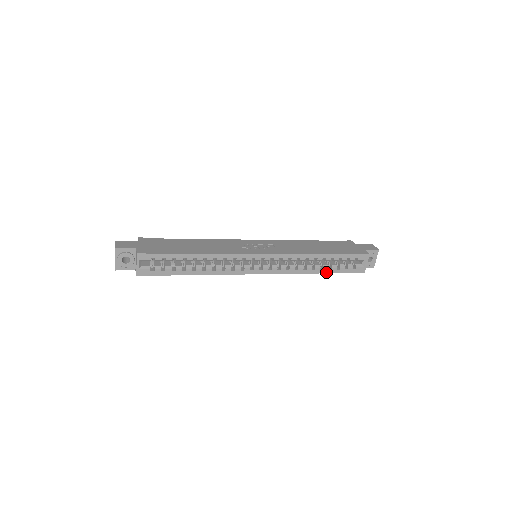
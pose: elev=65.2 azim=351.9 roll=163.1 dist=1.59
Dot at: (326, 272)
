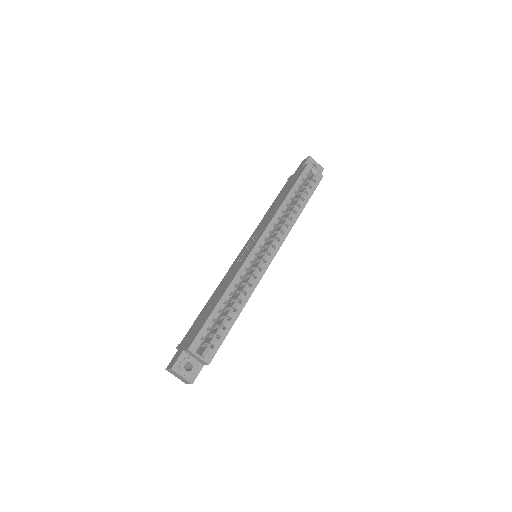
Dot at: (305, 205)
